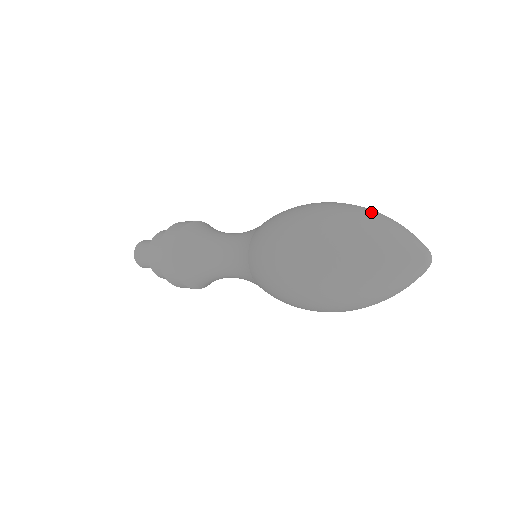
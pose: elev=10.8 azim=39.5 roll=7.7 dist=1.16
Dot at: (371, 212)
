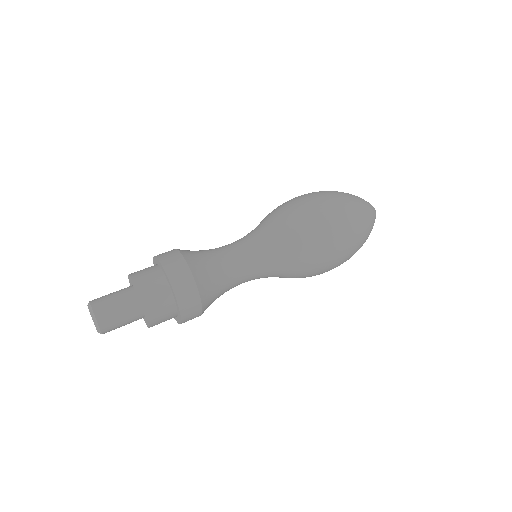
Dot at: occluded
